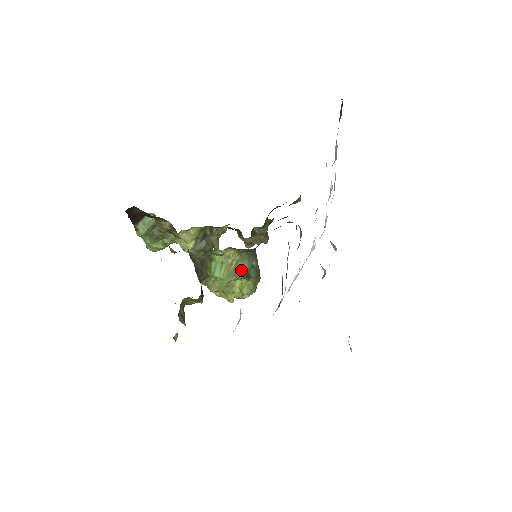
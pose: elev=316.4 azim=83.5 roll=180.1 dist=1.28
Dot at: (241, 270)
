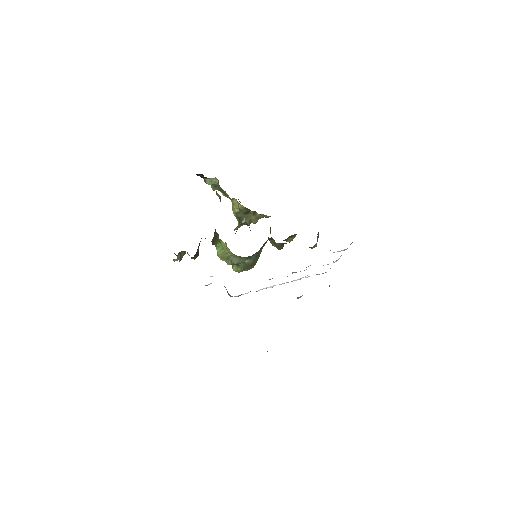
Dot at: (232, 260)
